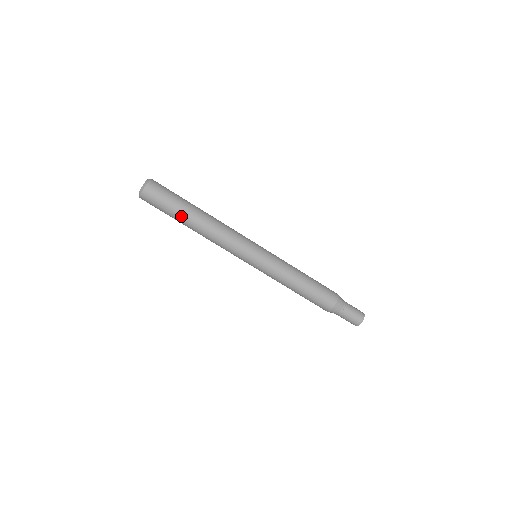
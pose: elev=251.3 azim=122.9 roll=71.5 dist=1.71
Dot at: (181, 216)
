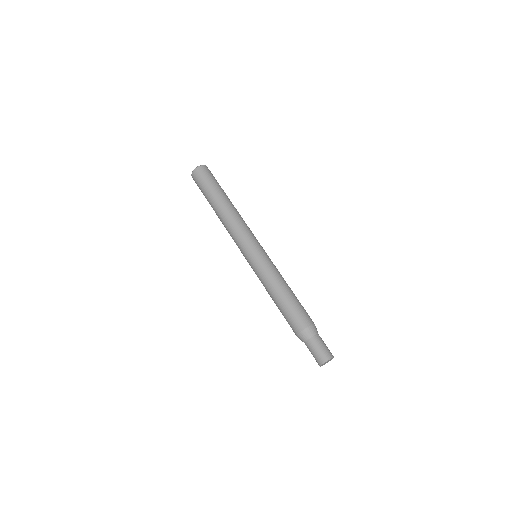
Dot at: (219, 192)
